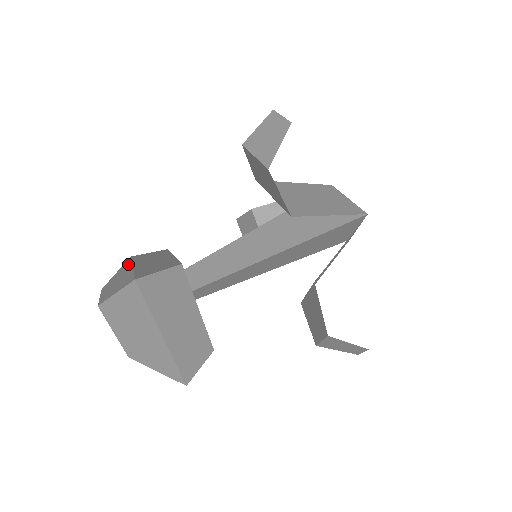
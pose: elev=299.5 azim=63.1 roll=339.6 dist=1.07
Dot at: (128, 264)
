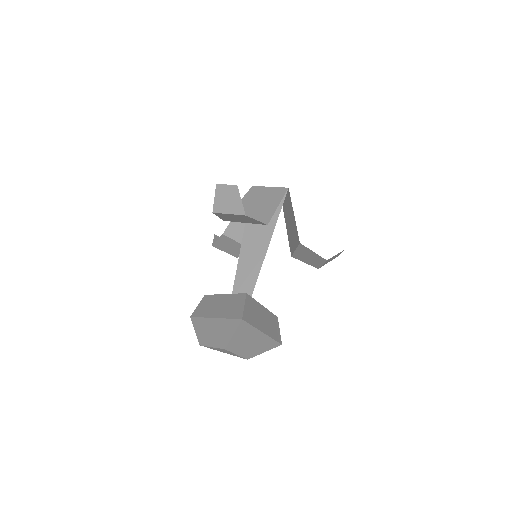
Dot at: (202, 320)
